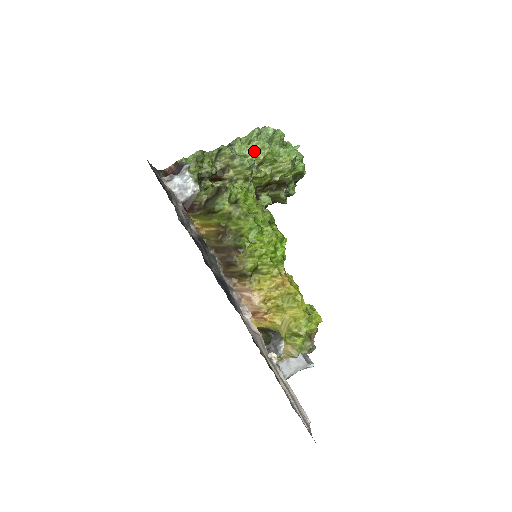
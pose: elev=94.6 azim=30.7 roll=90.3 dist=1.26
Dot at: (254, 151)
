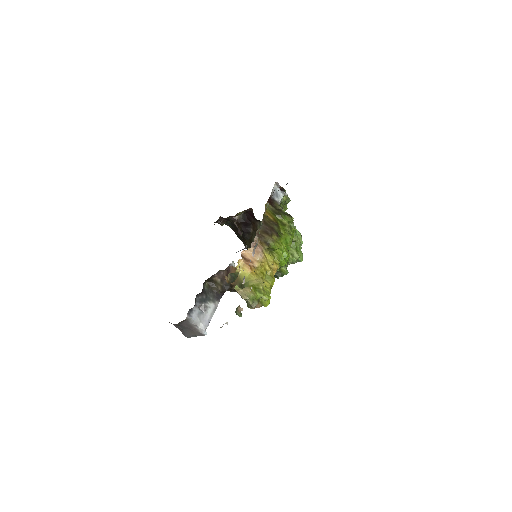
Dot at: (296, 234)
